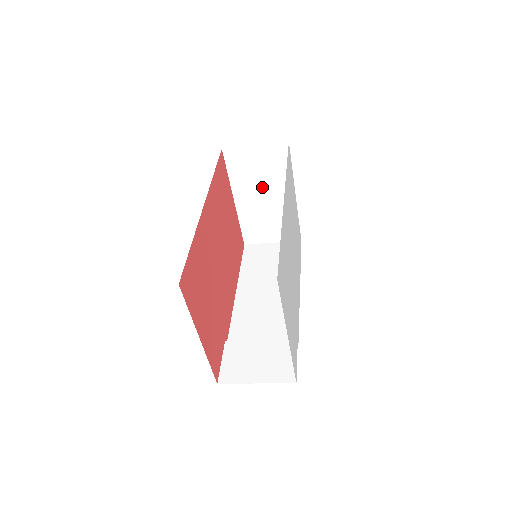
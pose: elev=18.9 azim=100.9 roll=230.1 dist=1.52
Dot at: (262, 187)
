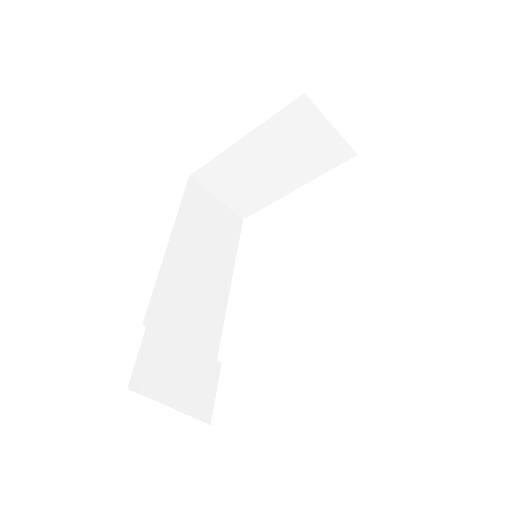
Dot at: (282, 157)
